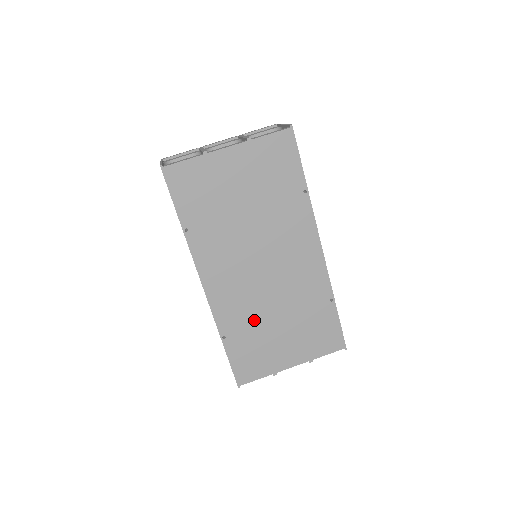
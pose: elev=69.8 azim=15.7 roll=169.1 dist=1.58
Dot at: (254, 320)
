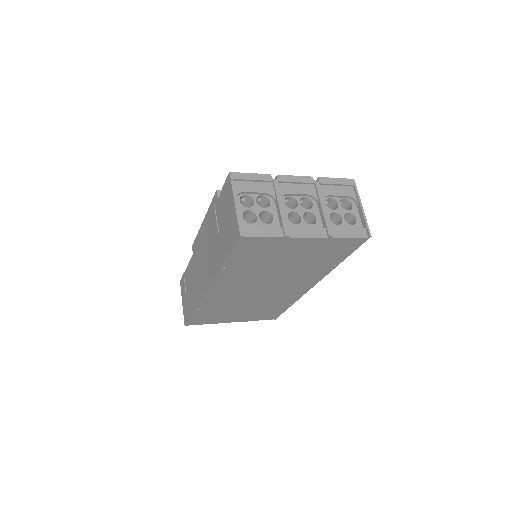
Dot at: (228, 306)
